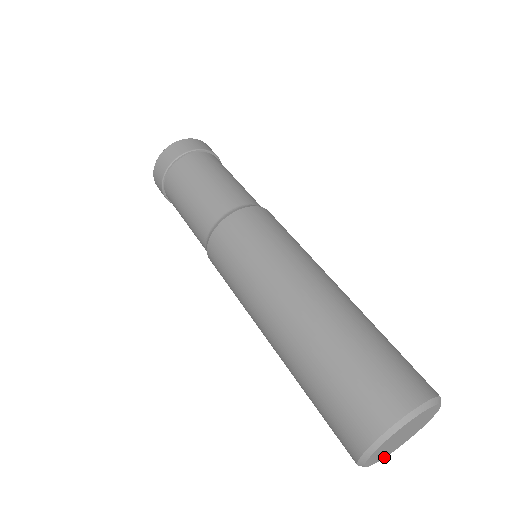
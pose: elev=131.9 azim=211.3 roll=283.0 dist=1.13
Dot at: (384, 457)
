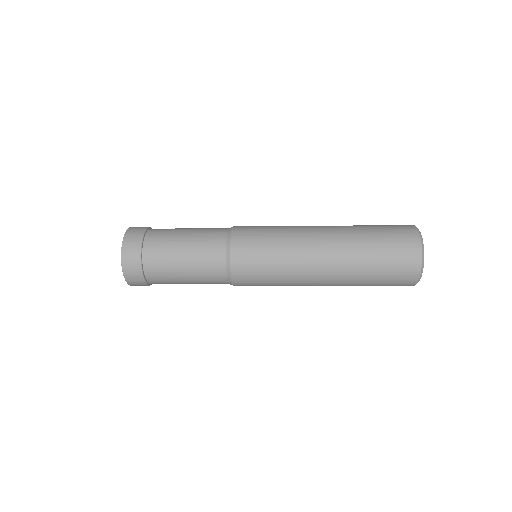
Dot at: (418, 281)
